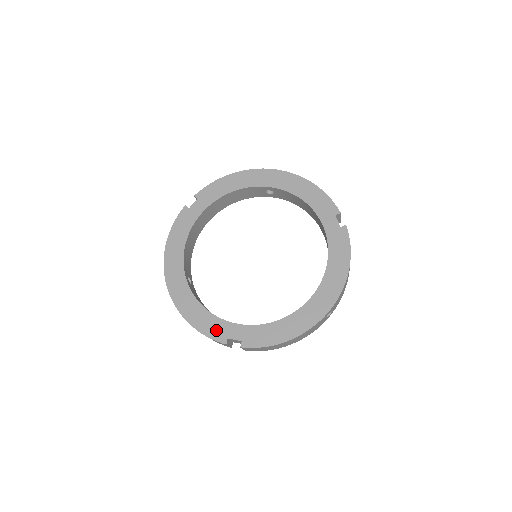
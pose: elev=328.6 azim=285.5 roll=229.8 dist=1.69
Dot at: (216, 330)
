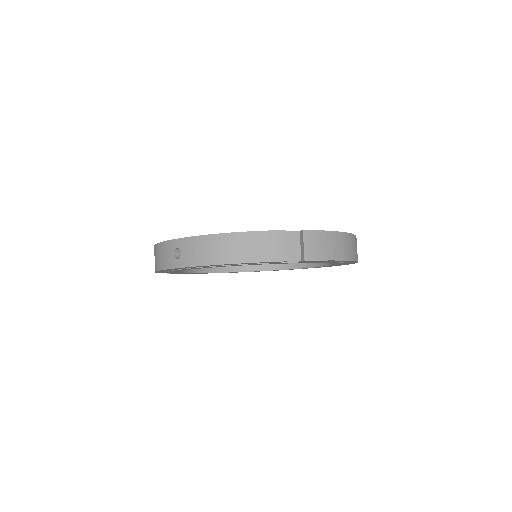
Dot at: occluded
